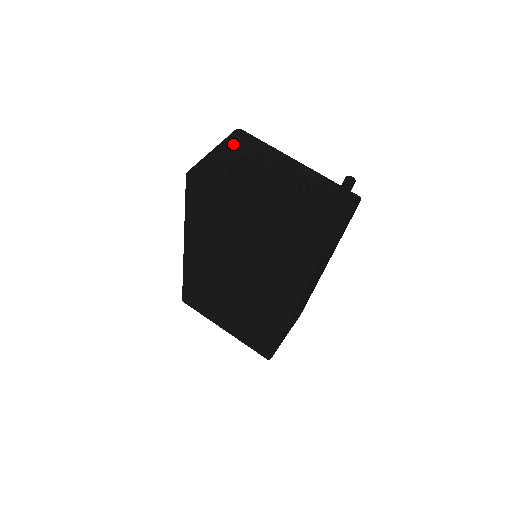
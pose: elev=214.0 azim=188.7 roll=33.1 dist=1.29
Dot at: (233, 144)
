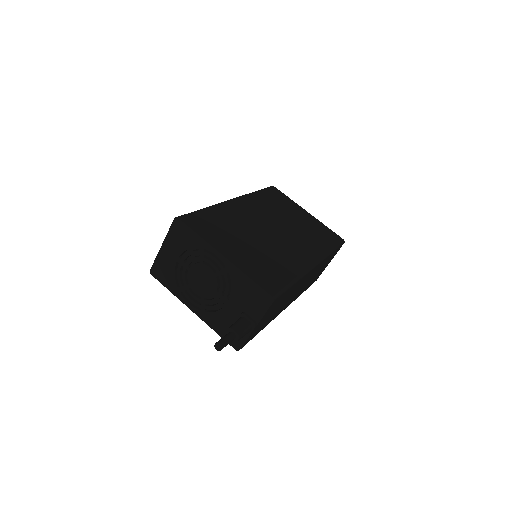
Dot at: (174, 238)
